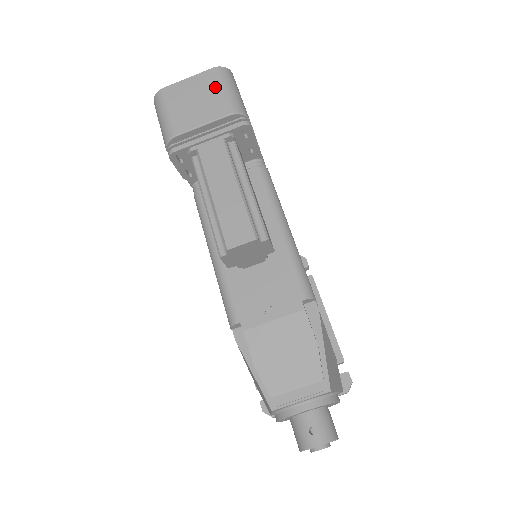
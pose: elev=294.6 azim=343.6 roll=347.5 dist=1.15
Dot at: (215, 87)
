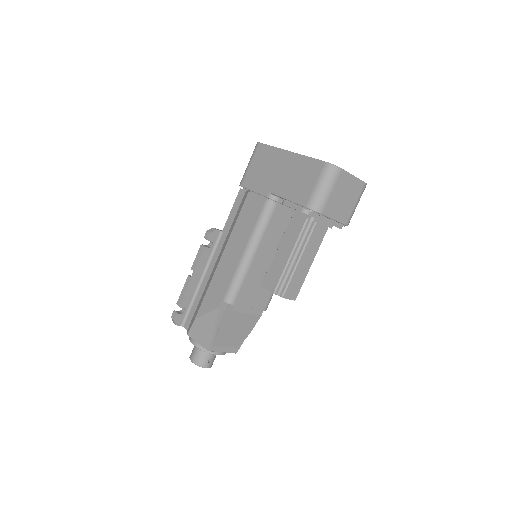
Dot at: (356, 199)
